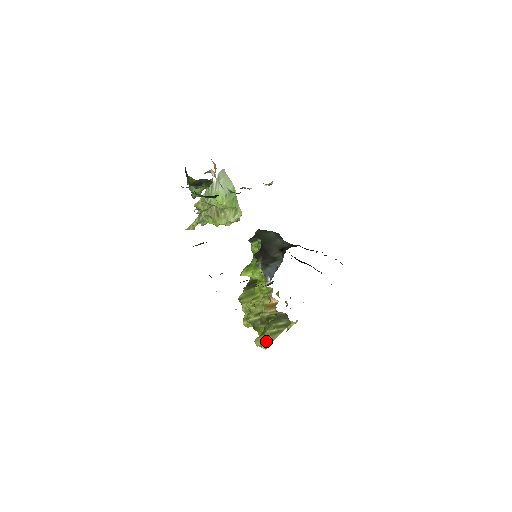
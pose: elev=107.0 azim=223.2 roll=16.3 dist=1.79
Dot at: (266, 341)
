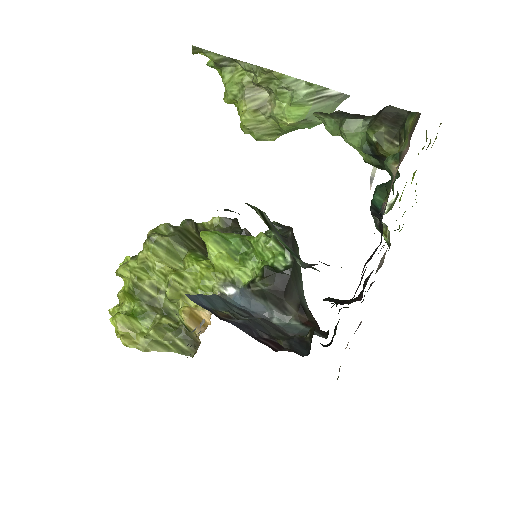
Dot at: (134, 335)
